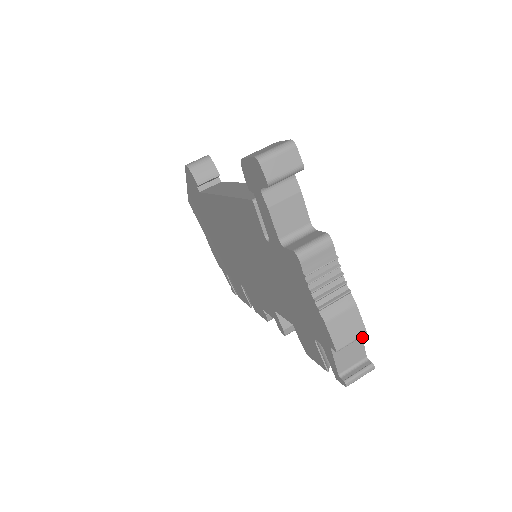
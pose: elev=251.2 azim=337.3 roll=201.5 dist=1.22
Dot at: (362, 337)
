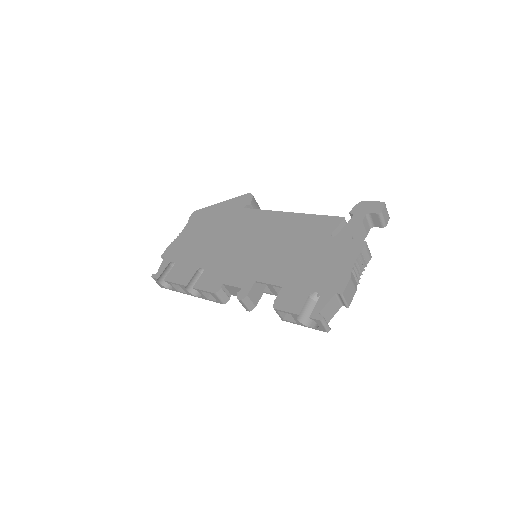
Dot at: occluded
